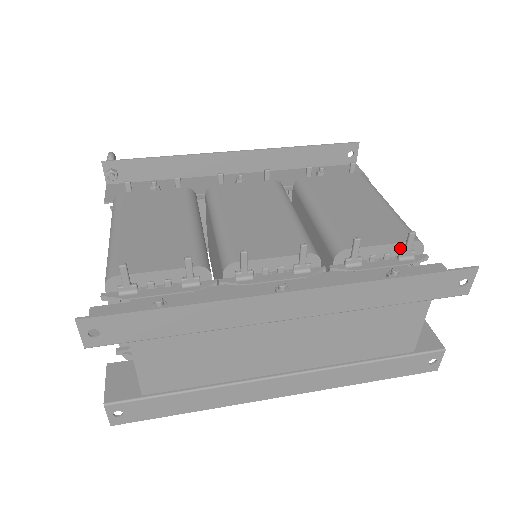
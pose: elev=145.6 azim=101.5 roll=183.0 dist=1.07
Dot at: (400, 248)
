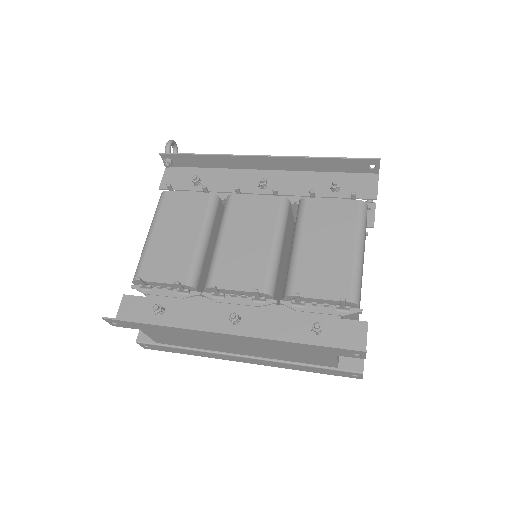
Dot at: (337, 303)
